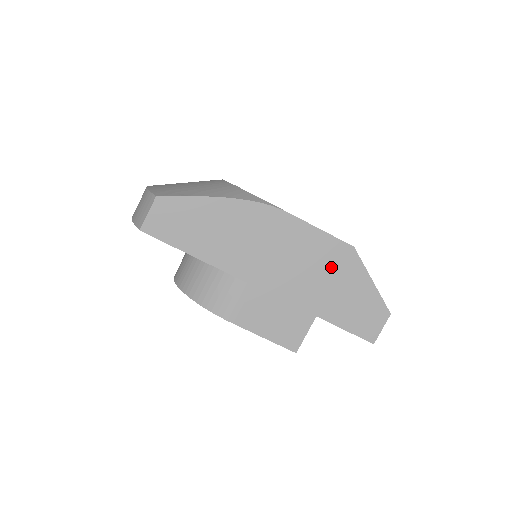
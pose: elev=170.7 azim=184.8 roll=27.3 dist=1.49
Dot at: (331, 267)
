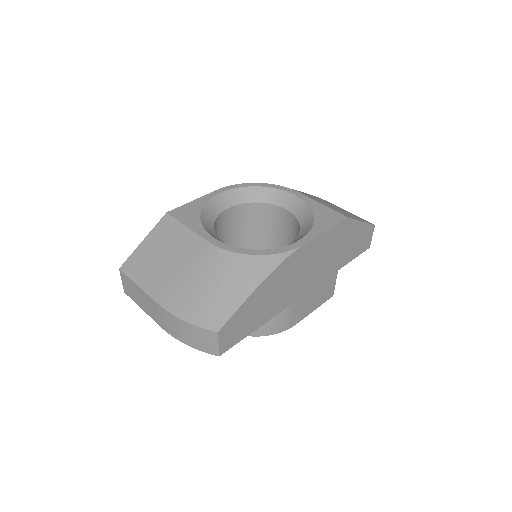
Dot at: (338, 241)
